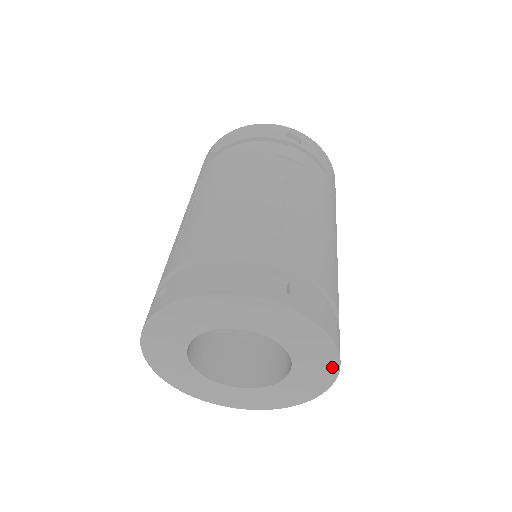
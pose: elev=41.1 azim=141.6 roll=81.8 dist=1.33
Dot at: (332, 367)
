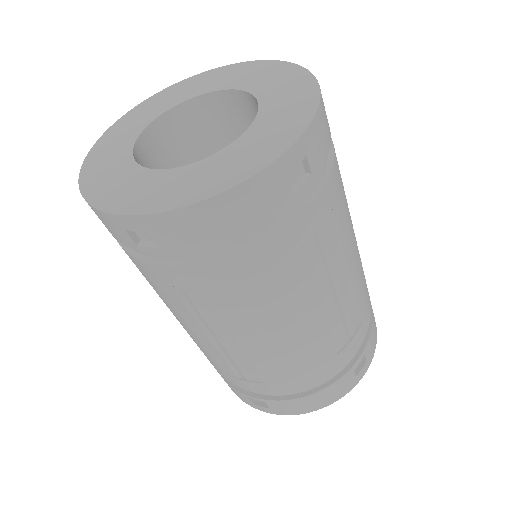
Dot at: occluded
